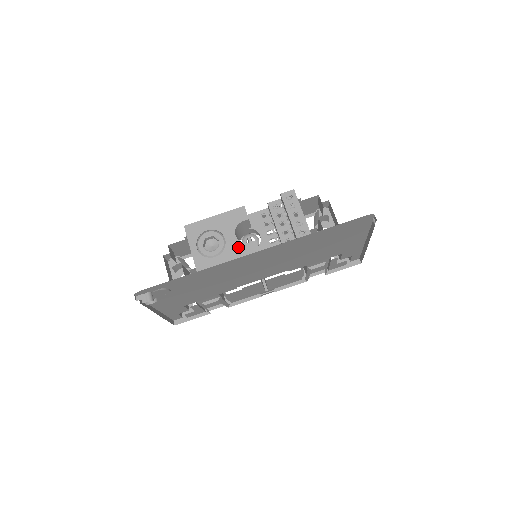
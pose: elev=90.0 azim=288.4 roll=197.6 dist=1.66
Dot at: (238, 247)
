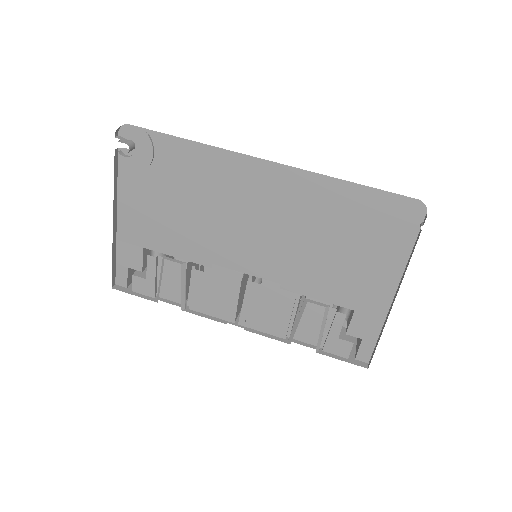
Dot at: occluded
